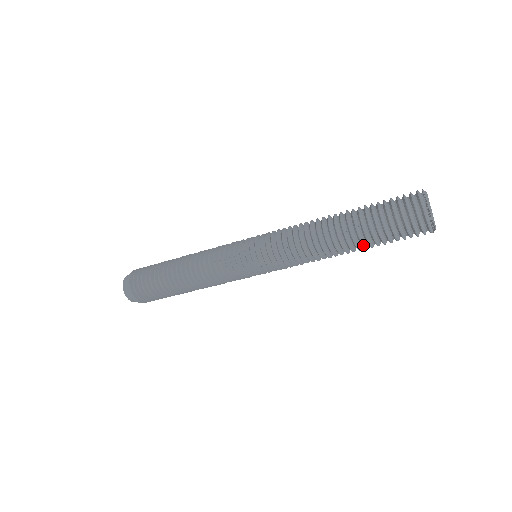
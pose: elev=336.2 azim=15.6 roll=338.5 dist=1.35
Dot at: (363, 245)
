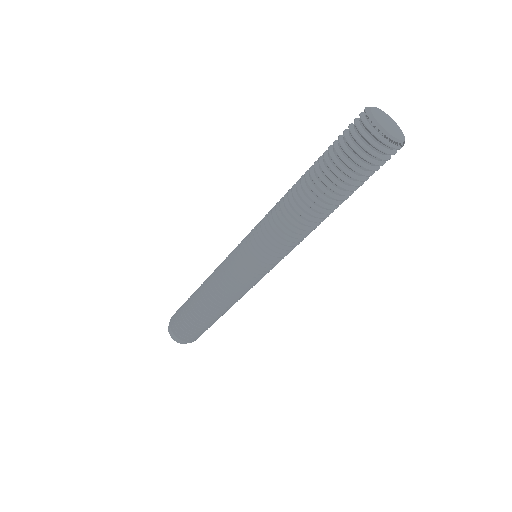
Dot at: (348, 197)
